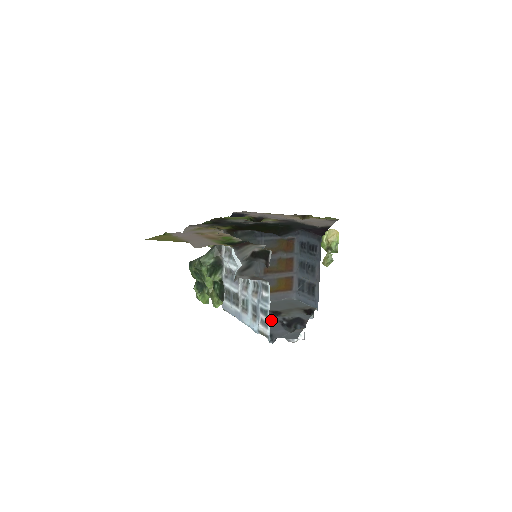
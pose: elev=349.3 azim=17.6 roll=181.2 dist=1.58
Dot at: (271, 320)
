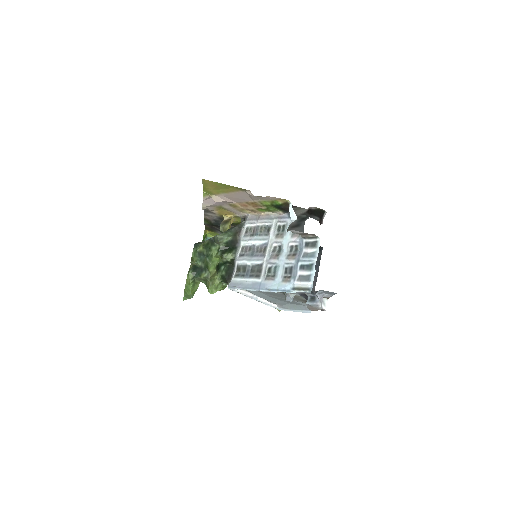
Dot at: occluded
